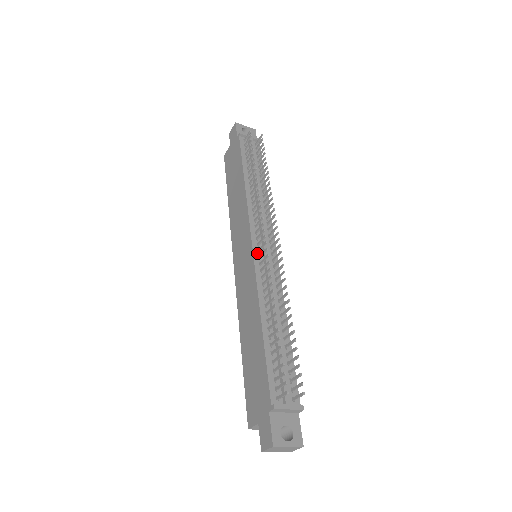
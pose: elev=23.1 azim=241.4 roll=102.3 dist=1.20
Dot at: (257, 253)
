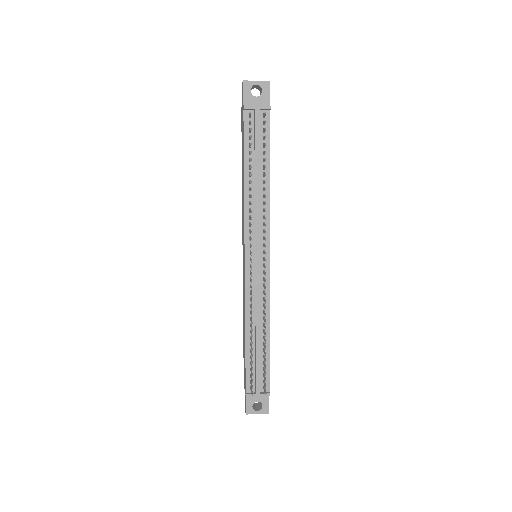
Dot at: (249, 268)
